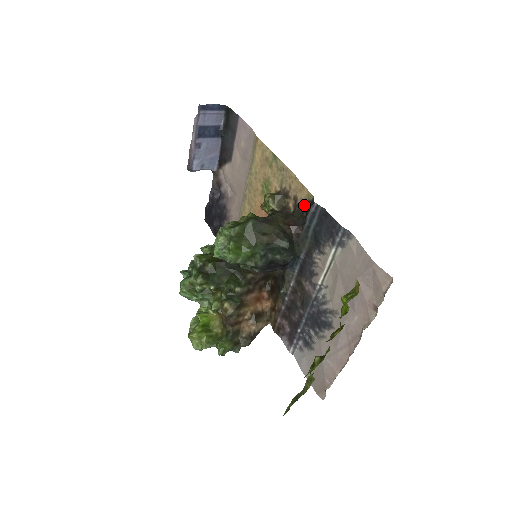
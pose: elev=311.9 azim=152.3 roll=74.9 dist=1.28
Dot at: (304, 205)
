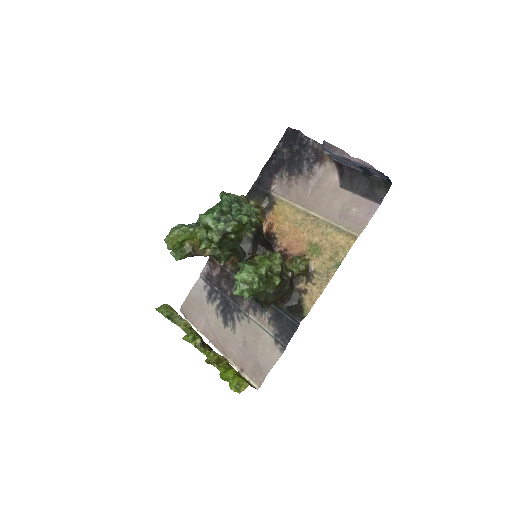
Dot at: (301, 302)
